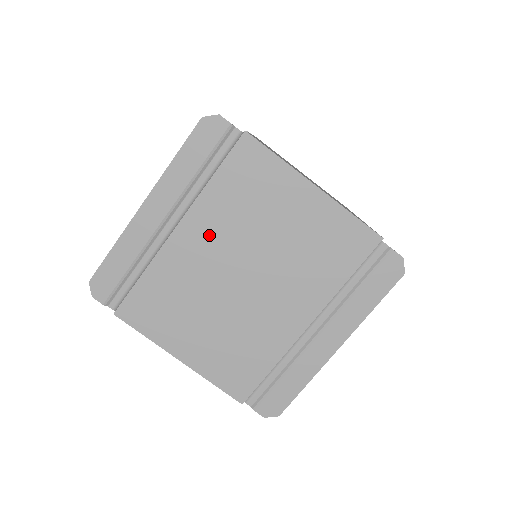
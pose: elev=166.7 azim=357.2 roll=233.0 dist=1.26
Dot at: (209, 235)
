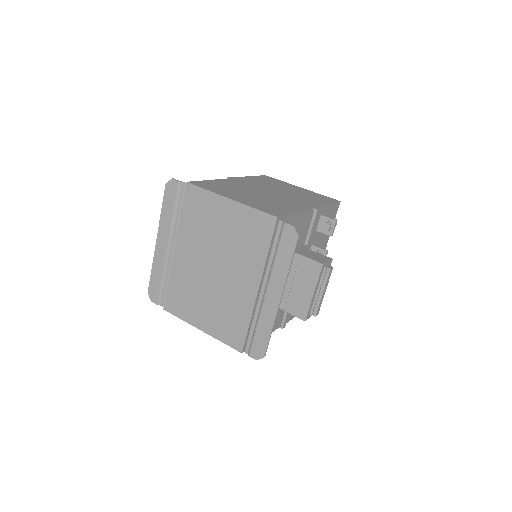
Dot at: (190, 248)
